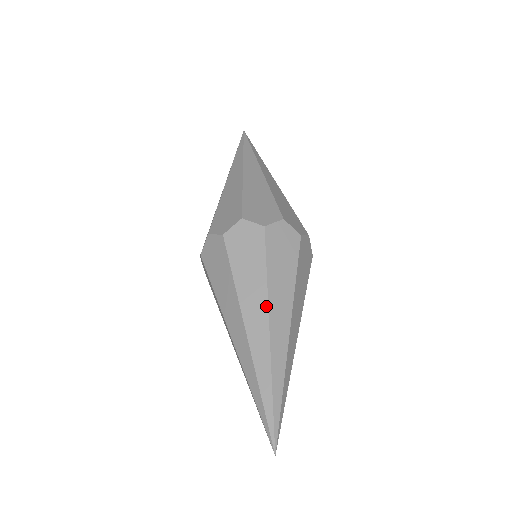
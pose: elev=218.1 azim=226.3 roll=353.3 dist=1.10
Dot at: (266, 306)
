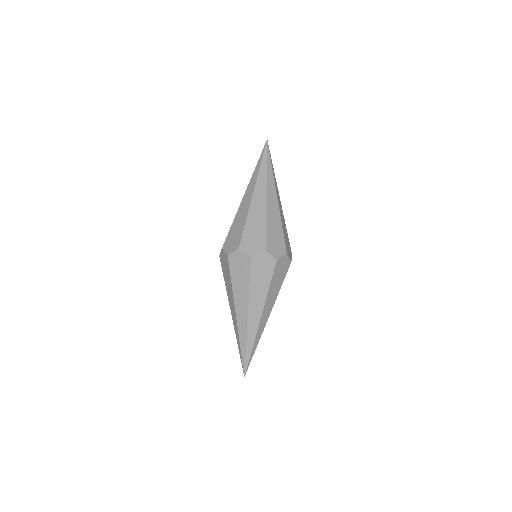
Dot at: (234, 303)
